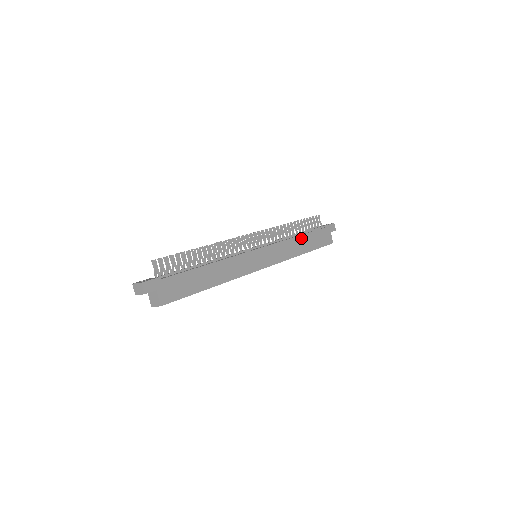
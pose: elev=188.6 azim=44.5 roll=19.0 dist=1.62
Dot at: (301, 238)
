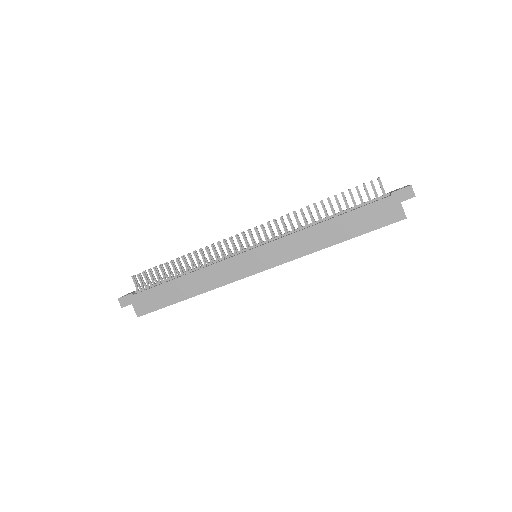
Dot at: (329, 224)
